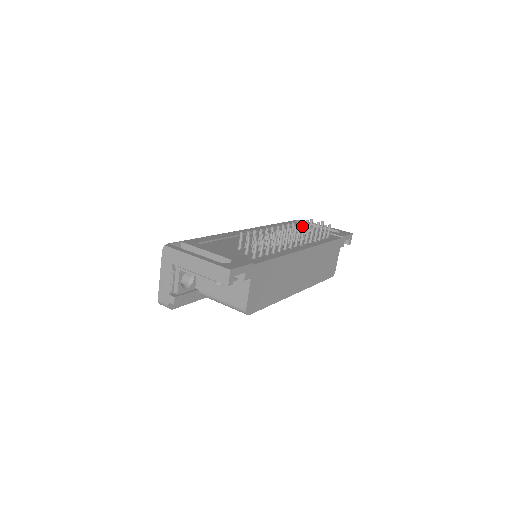
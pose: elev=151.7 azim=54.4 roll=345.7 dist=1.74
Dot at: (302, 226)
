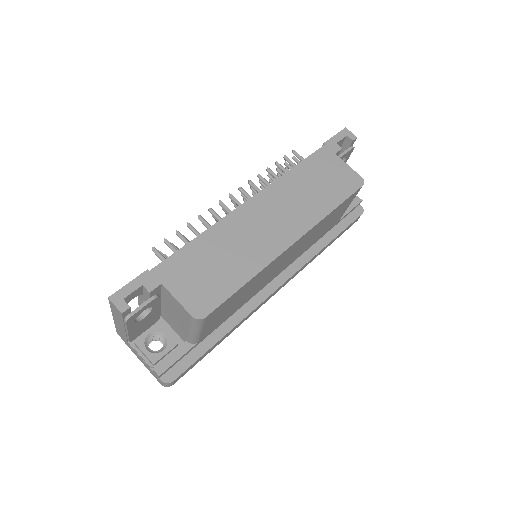
Dot at: occluded
